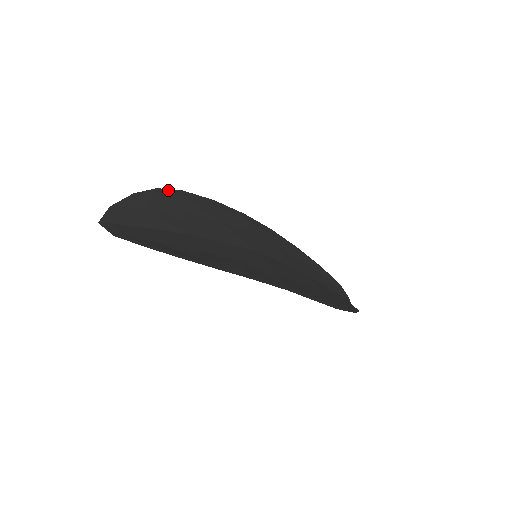
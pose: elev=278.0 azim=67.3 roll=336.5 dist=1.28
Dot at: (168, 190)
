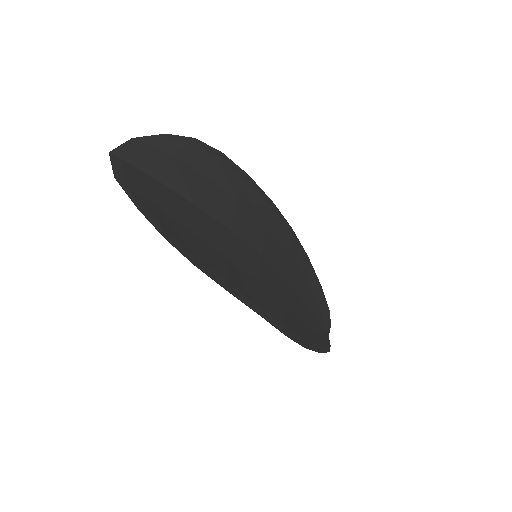
Dot at: (205, 145)
